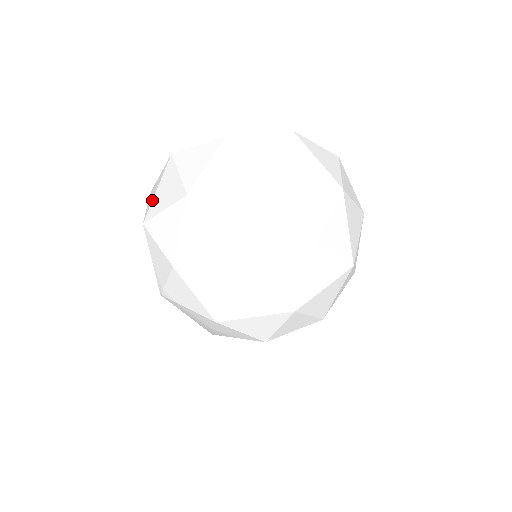
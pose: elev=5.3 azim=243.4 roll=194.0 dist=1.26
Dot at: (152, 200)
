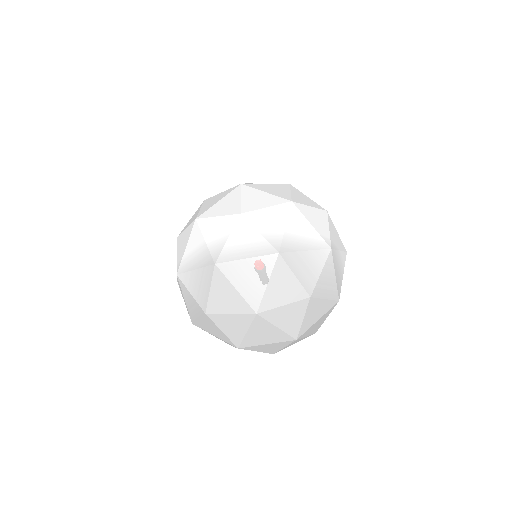
Dot at: occluded
